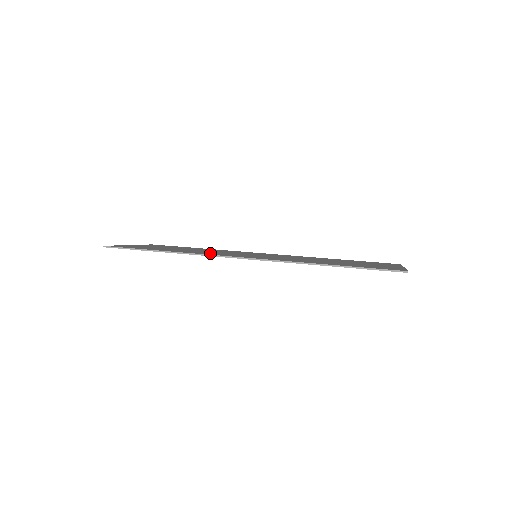
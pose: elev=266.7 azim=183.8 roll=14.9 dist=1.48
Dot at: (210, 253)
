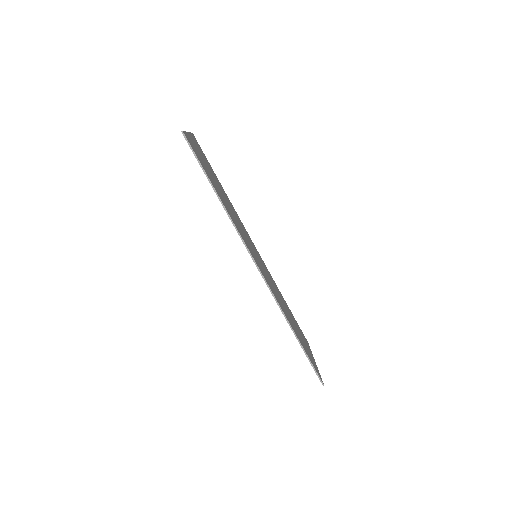
Dot at: (240, 231)
